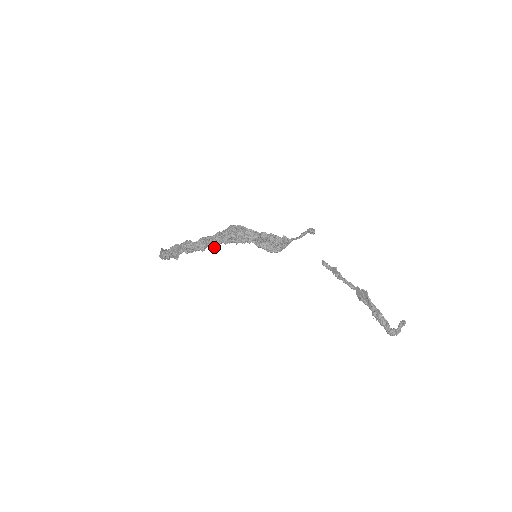
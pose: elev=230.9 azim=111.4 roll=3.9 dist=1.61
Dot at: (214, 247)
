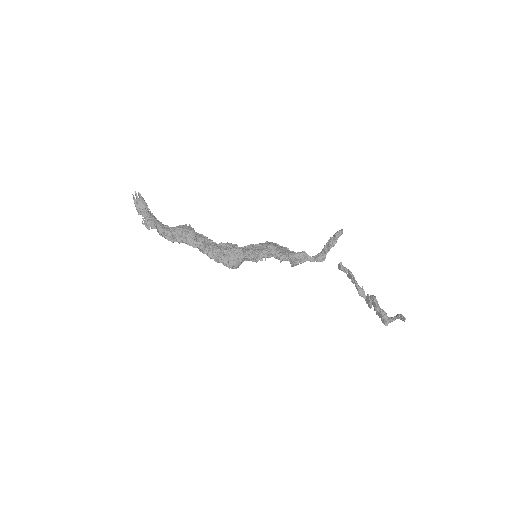
Dot at: occluded
